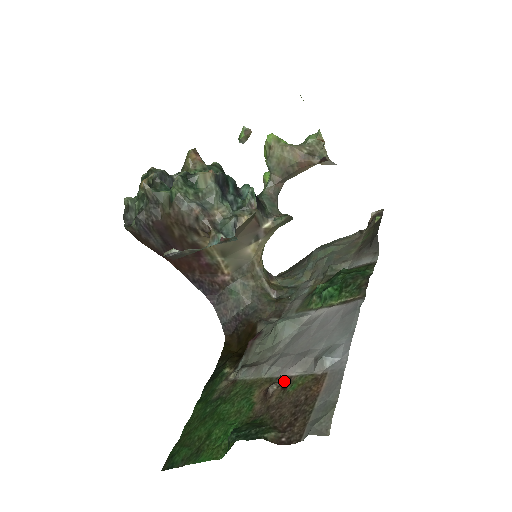
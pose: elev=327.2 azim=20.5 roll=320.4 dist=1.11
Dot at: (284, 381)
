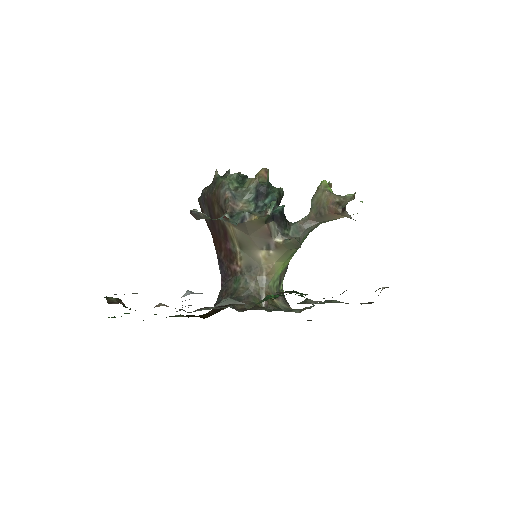
Dot at: occluded
